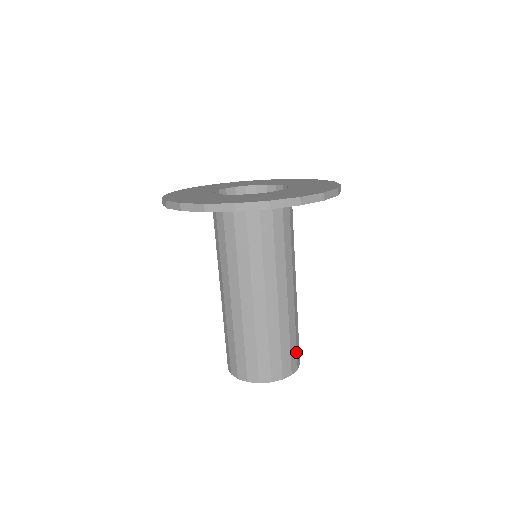
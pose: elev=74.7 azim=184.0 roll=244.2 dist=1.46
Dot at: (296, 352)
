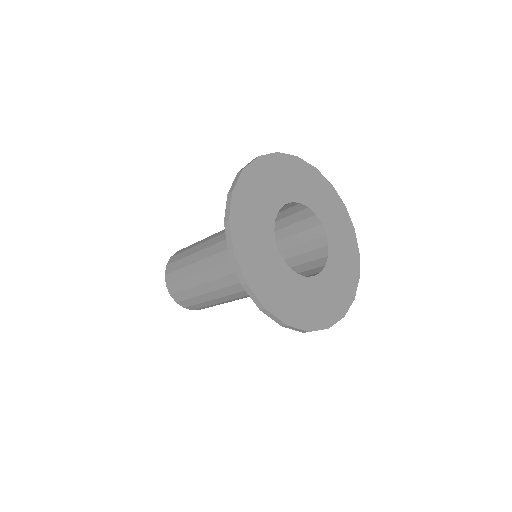
Dot at: occluded
